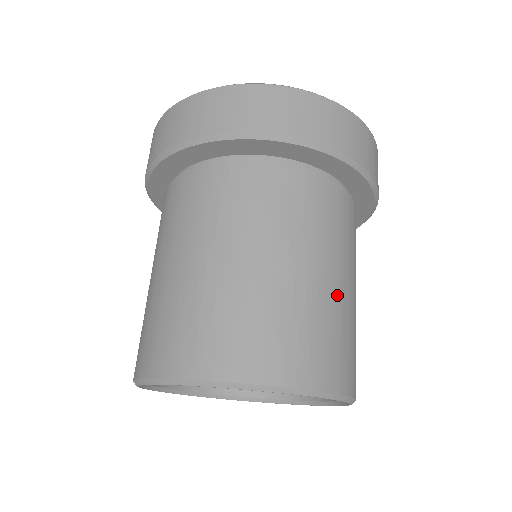
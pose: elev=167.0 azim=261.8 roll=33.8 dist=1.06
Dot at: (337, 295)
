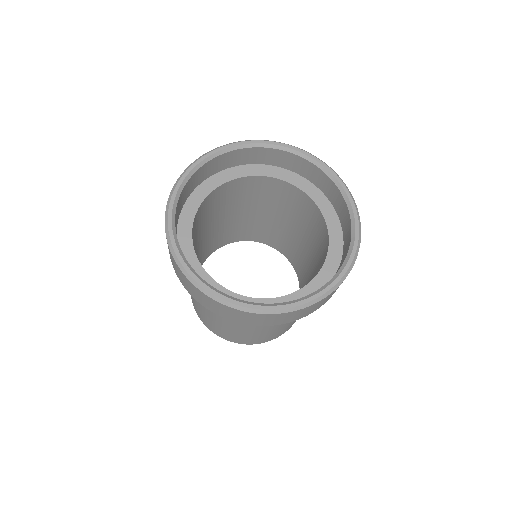
Dot at: occluded
